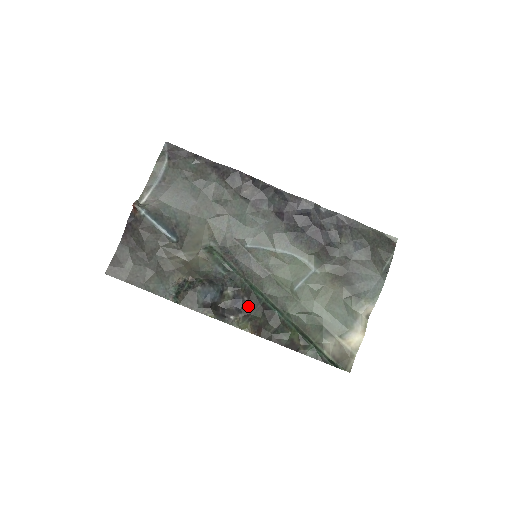
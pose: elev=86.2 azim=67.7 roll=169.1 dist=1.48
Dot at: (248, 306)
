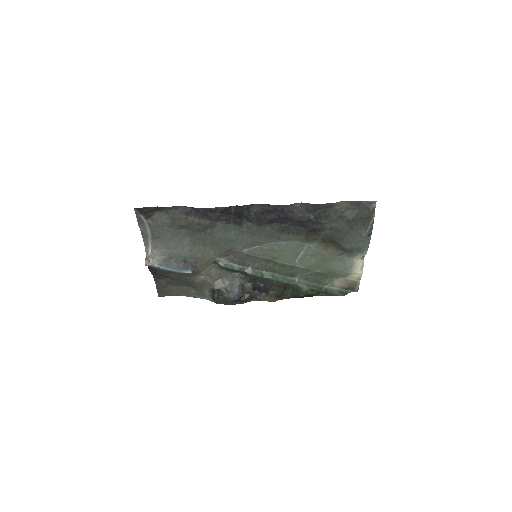
Dot at: (266, 287)
